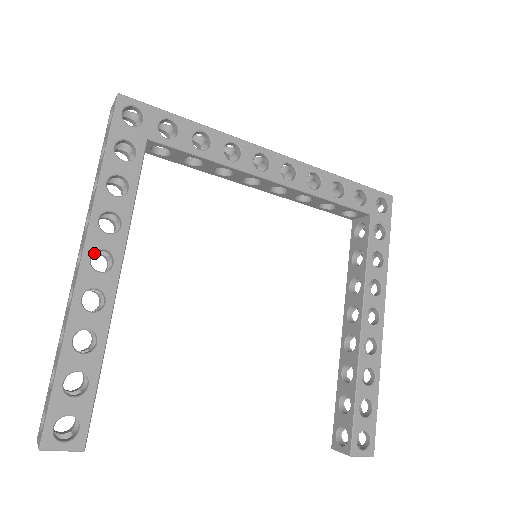
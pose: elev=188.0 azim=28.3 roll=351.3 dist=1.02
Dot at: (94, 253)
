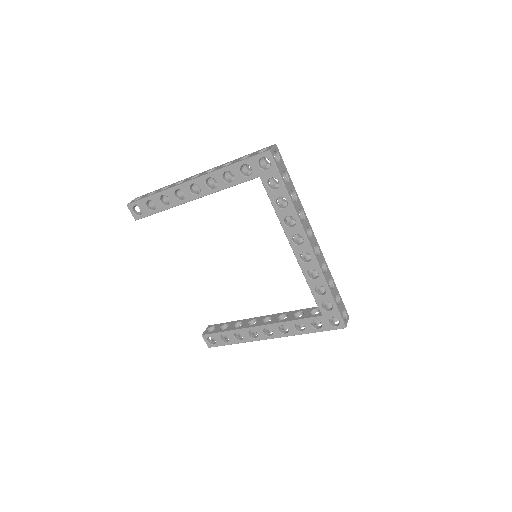
Dot at: occluded
